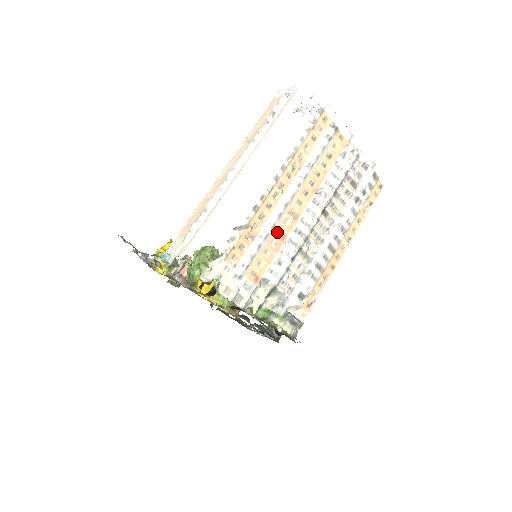
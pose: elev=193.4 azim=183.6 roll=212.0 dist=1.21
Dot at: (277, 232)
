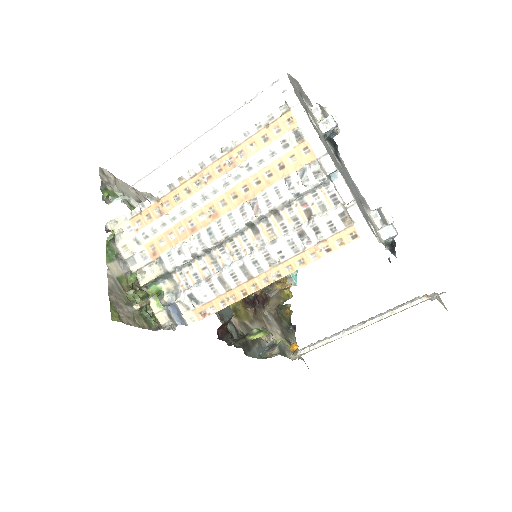
Dot at: (188, 221)
